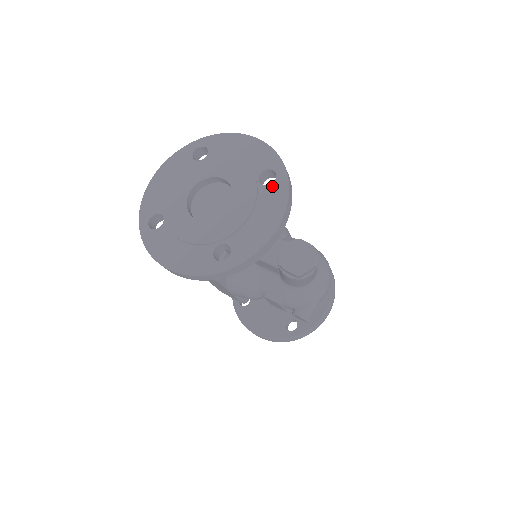
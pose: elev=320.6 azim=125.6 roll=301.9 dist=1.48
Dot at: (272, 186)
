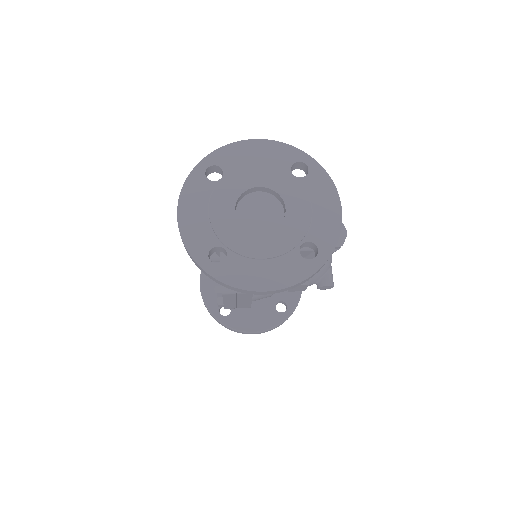
Dot at: (310, 175)
